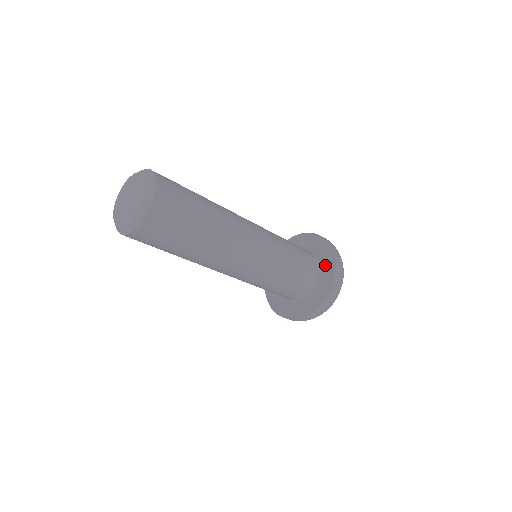
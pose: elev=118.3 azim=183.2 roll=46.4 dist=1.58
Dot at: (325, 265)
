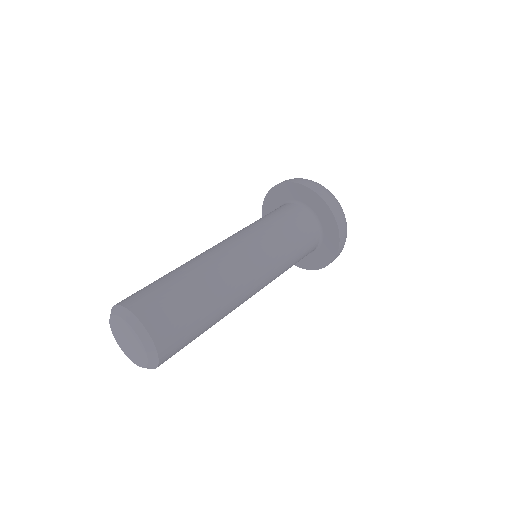
Dot at: (328, 236)
